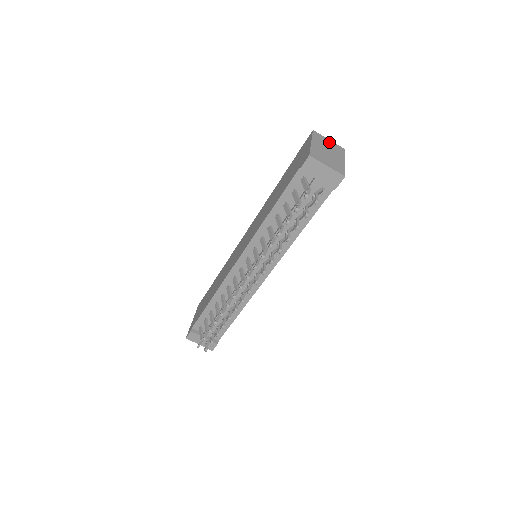
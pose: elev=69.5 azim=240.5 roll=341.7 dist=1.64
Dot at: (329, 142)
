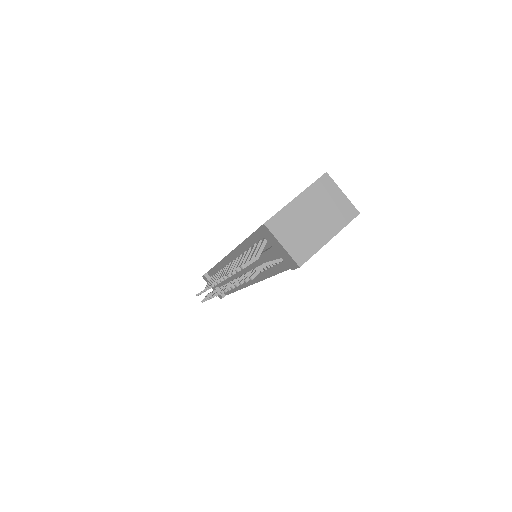
Dot at: (337, 198)
